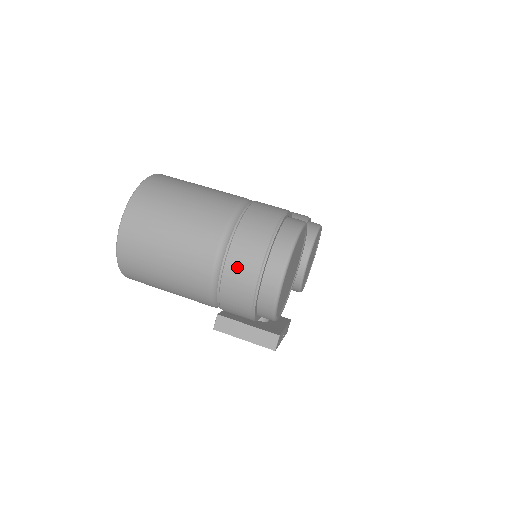
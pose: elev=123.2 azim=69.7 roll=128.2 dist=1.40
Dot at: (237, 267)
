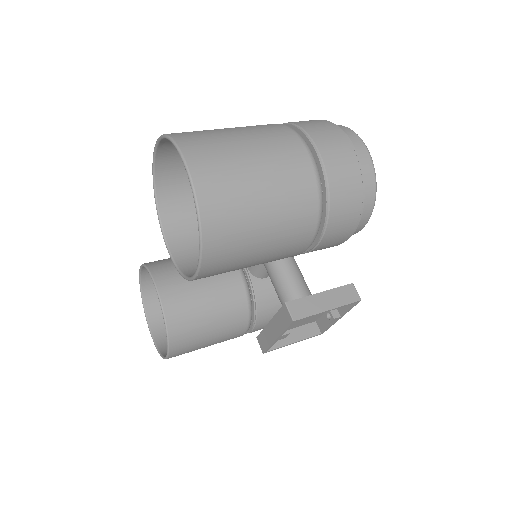
Dot at: (330, 146)
